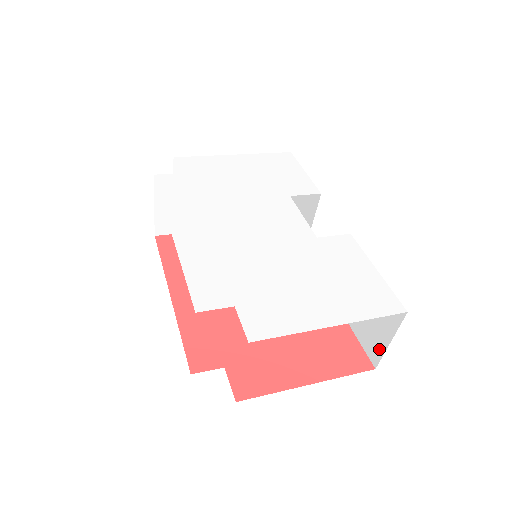
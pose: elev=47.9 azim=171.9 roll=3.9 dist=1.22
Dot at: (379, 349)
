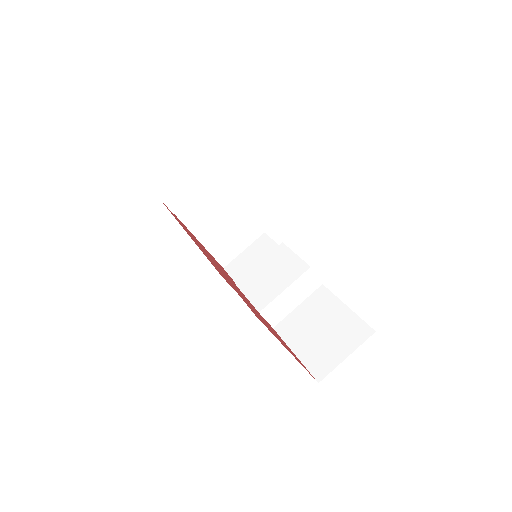
Dot at: (330, 365)
